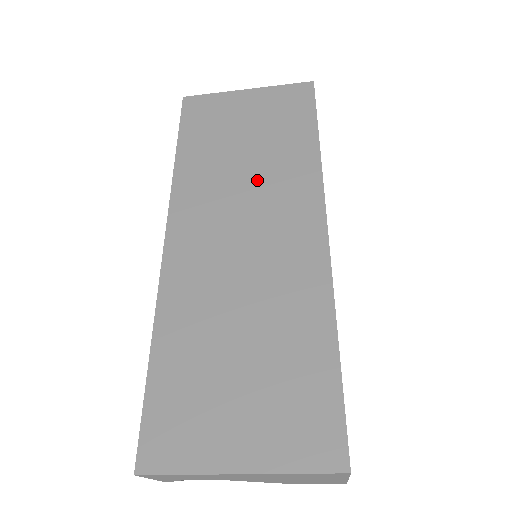
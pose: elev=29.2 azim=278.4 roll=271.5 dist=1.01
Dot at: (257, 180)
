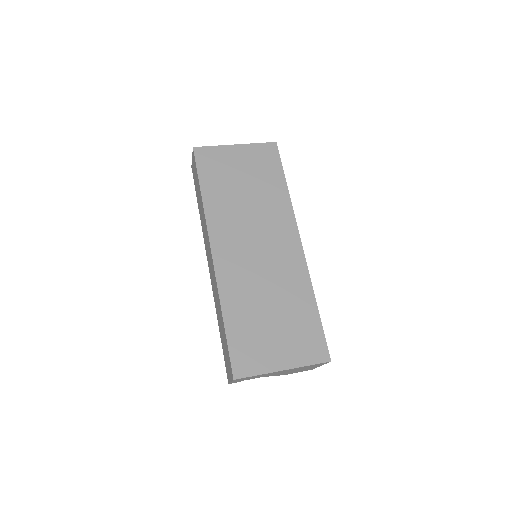
Dot at: (257, 212)
